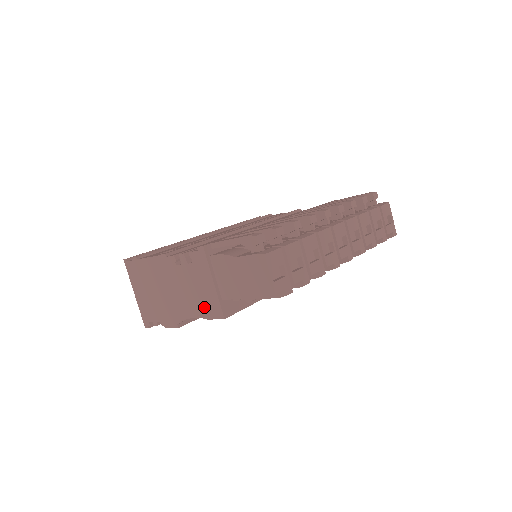
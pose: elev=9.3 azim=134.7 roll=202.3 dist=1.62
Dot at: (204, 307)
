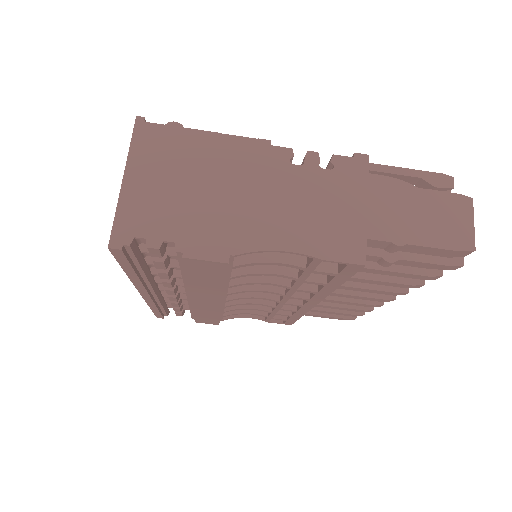
Dot at: (325, 238)
